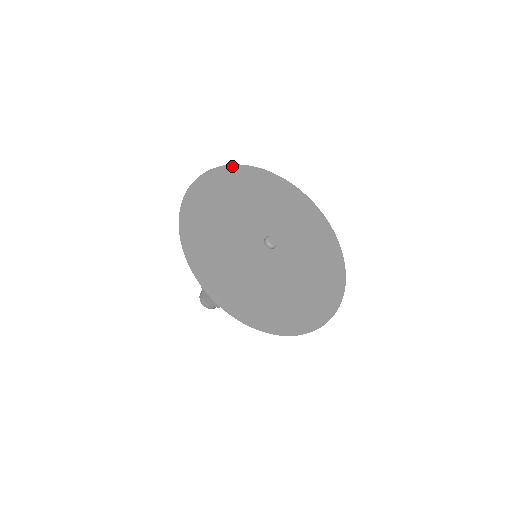
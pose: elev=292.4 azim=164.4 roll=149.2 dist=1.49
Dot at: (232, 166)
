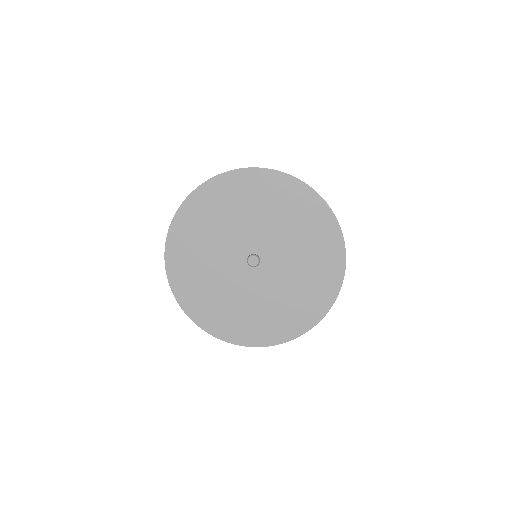
Dot at: (169, 235)
